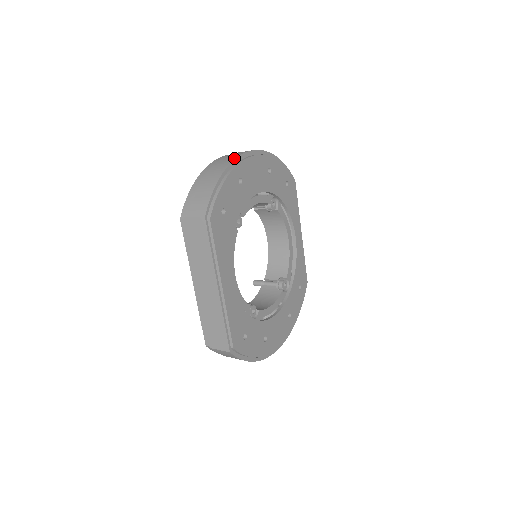
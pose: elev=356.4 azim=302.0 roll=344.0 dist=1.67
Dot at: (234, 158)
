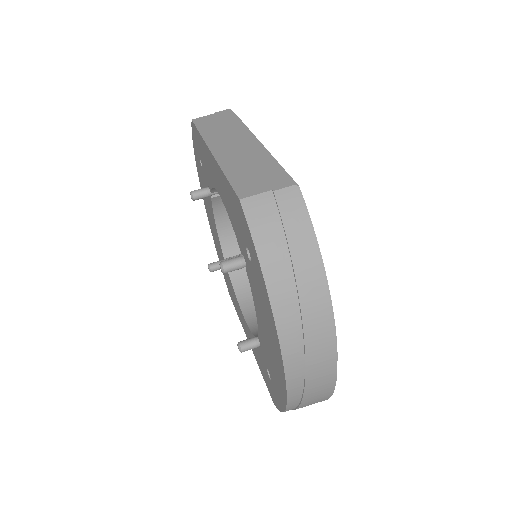
Dot at: (333, 388)
